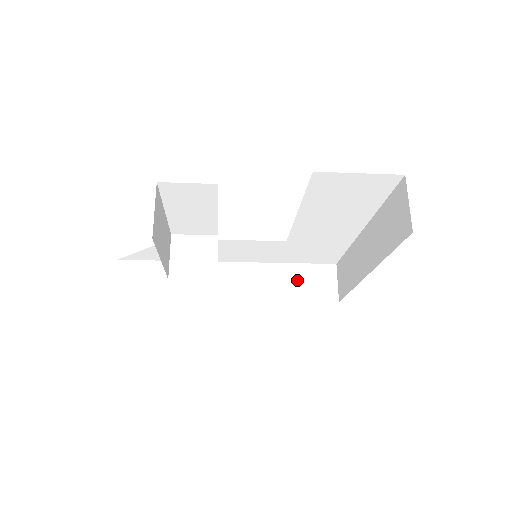
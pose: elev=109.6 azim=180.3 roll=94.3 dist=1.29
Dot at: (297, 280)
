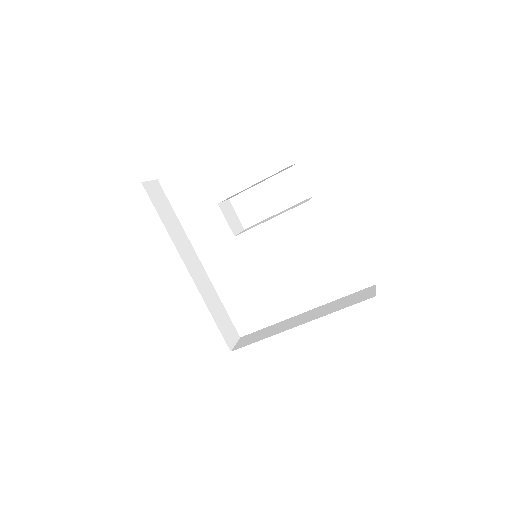
Dot at: (221, 314)
